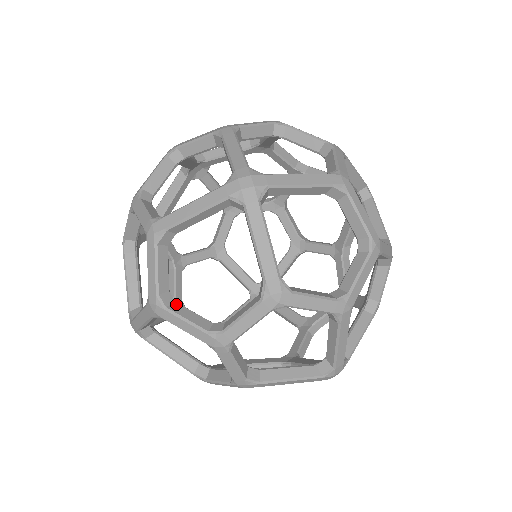
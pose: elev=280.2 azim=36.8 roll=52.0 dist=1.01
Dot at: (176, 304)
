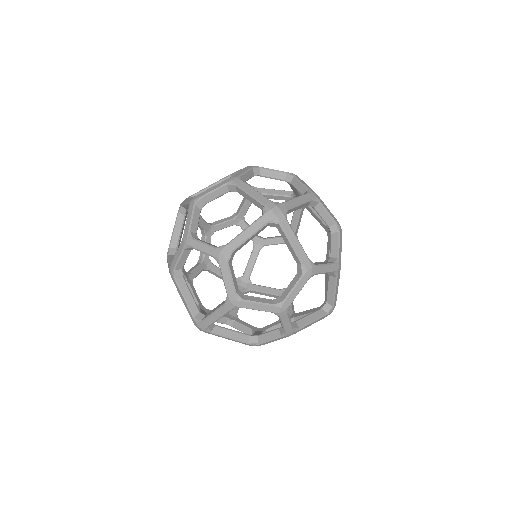
Dot at: (246, 296)
